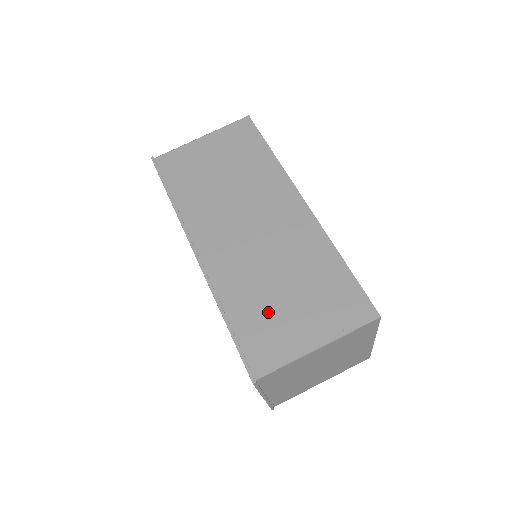
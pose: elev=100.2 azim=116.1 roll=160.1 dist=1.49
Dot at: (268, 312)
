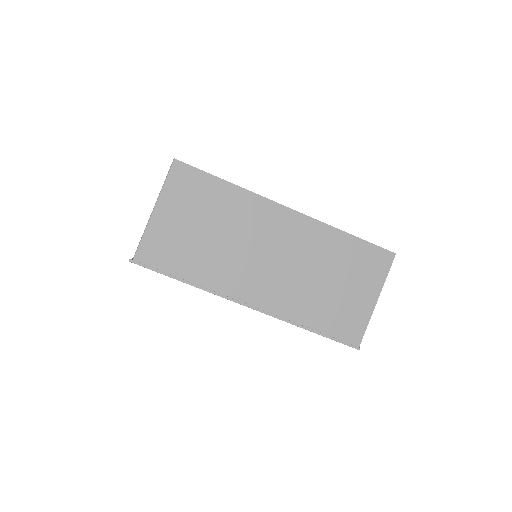
Dot at: (333, 305)
